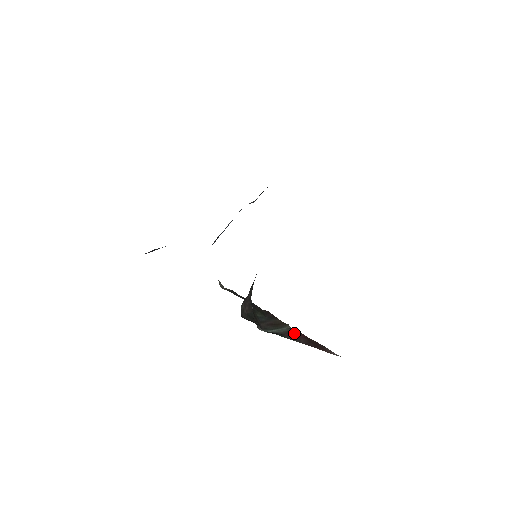
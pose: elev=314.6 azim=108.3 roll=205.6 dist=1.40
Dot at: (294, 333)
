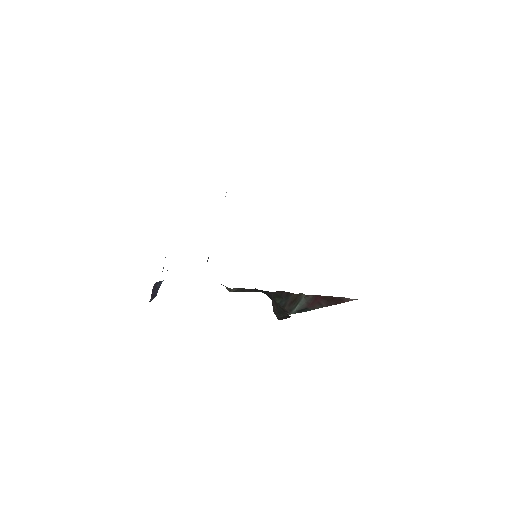
Dot at: (313, 300)
